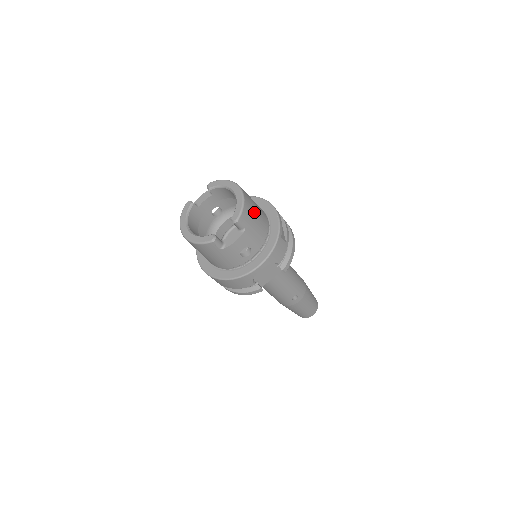
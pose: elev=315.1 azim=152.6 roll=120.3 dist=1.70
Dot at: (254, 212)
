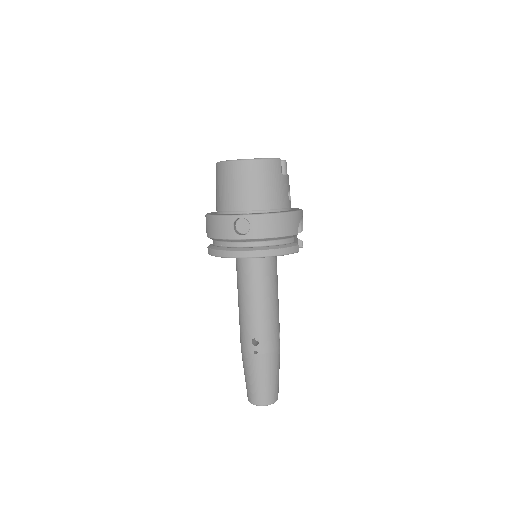
Dot at: occluded
